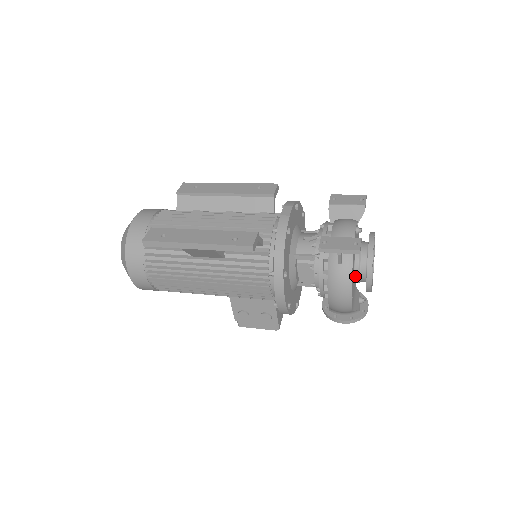
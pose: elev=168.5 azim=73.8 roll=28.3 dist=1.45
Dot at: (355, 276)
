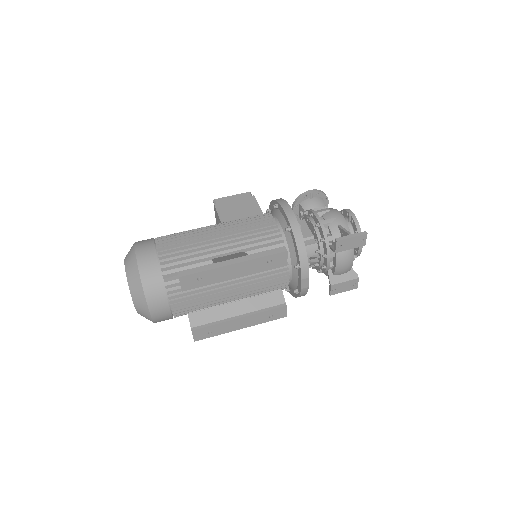
Dot at: occluded
